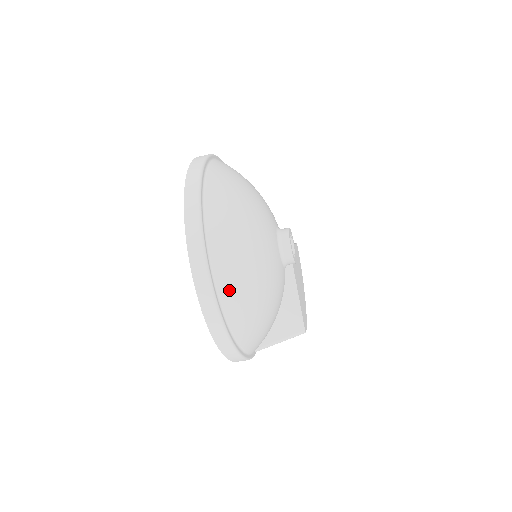
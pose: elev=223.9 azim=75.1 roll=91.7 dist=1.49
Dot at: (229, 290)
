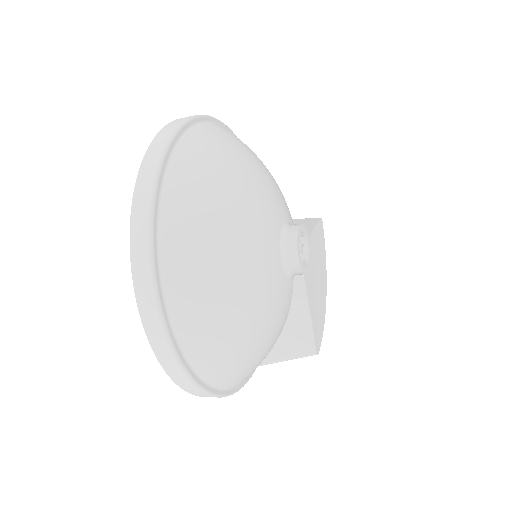
Dot at: (199, 342)
